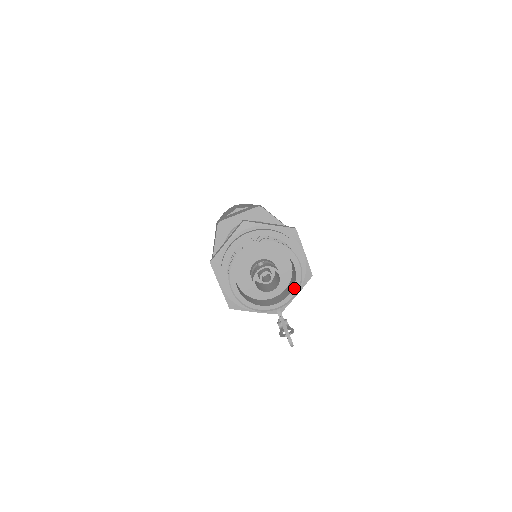
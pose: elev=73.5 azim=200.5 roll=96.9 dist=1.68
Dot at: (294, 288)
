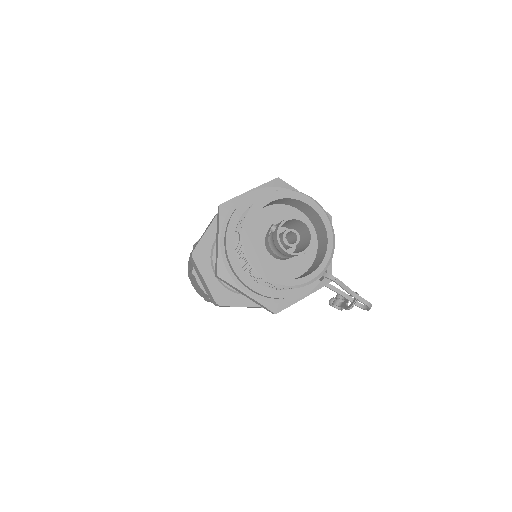
Dot at: (327, 230)
